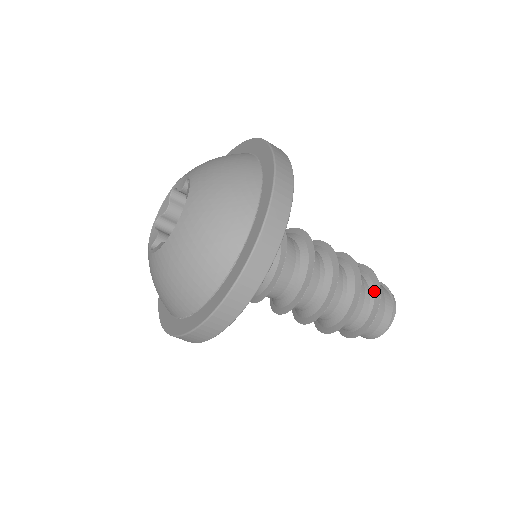
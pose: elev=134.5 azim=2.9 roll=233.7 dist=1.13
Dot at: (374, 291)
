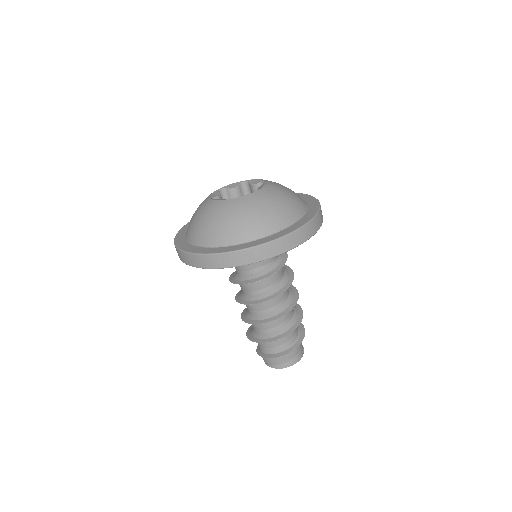
Dot at: occluded
